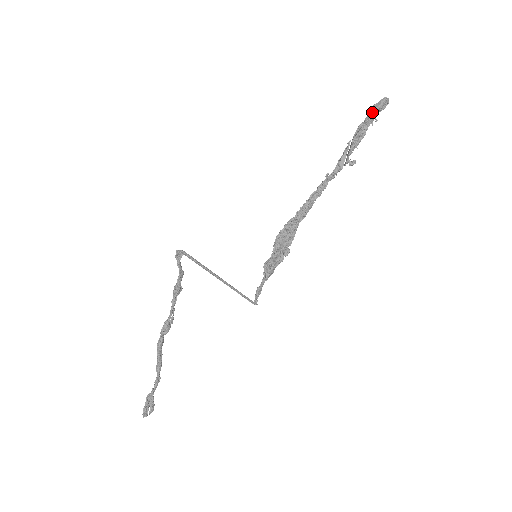
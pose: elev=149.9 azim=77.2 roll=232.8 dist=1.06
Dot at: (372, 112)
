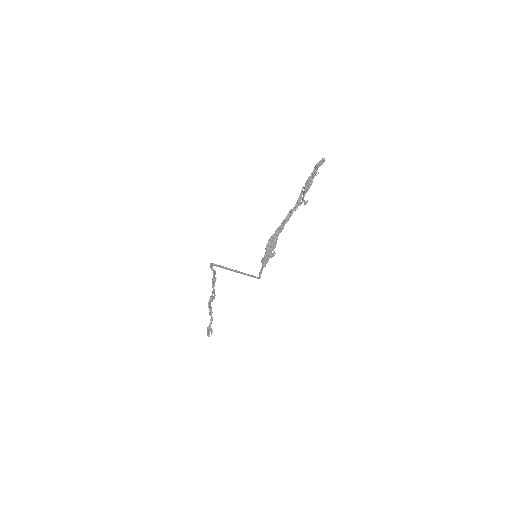
Dot at: (315, 170)
